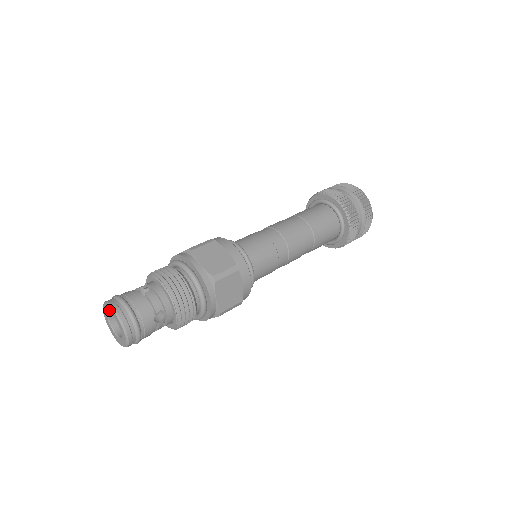
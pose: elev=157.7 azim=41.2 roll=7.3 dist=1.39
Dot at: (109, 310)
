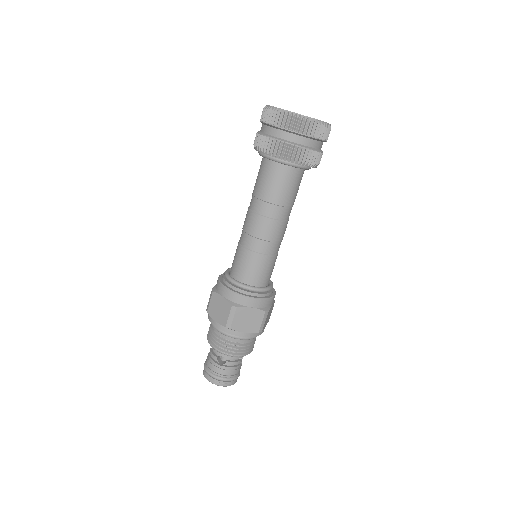
Dot at: occluded
